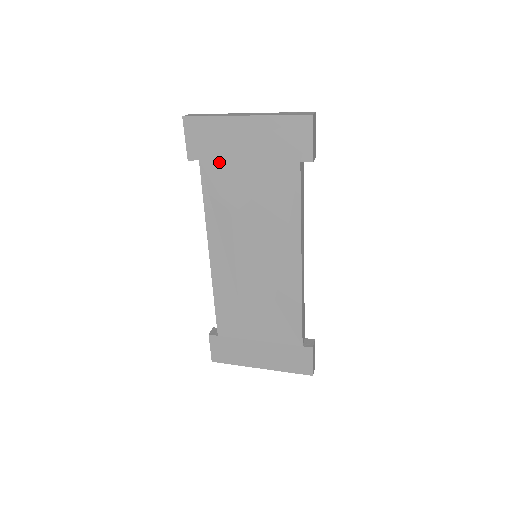
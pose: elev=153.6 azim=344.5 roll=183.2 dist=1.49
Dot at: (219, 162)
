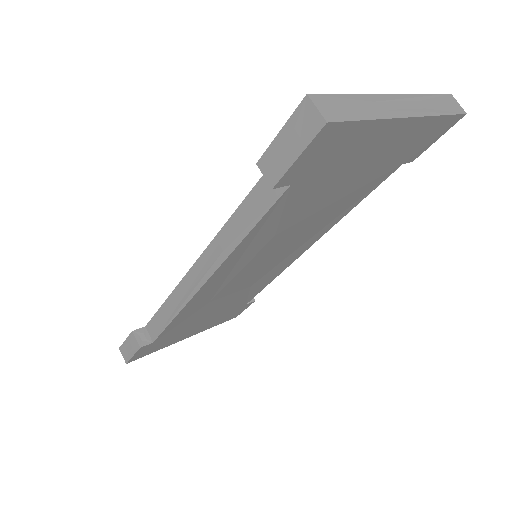
Dot at: (318, 181)
